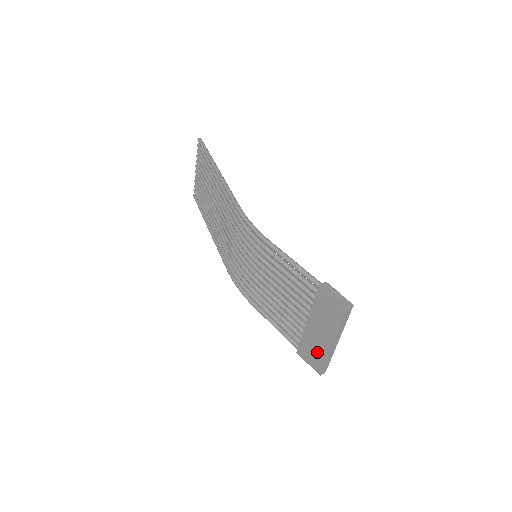
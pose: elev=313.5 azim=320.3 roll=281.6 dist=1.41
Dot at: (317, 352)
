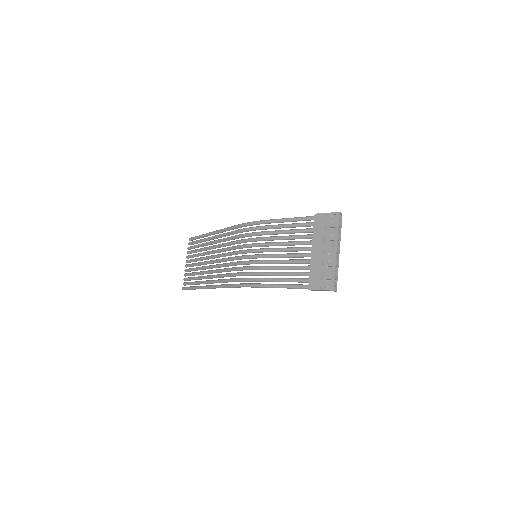
Dot at: (326, 270)
